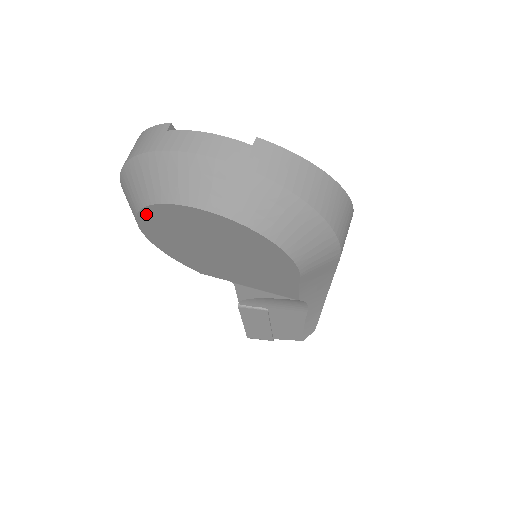
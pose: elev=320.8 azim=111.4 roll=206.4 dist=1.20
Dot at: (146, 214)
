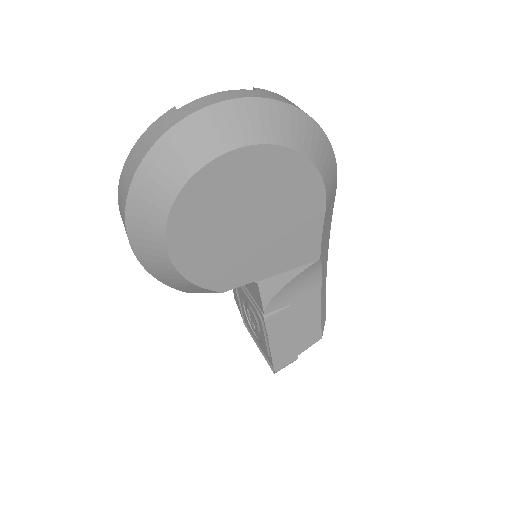
Dot at: (183, 200)
